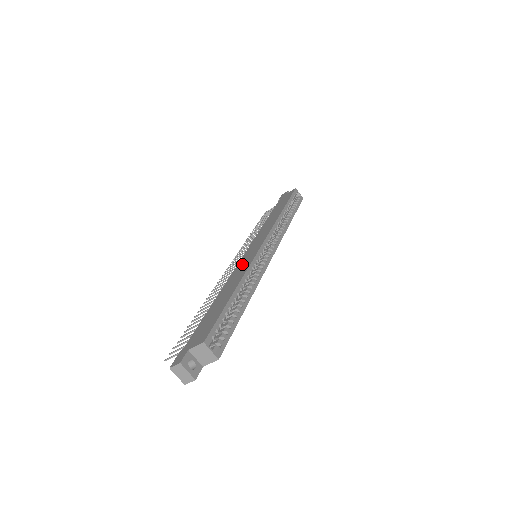
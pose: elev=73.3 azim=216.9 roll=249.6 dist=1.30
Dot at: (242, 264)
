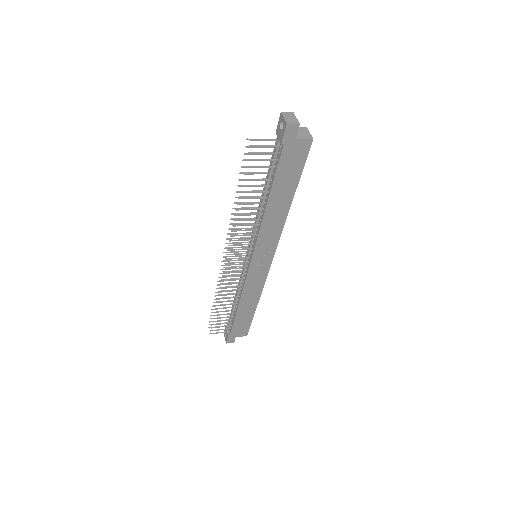
Dot at: occluded
